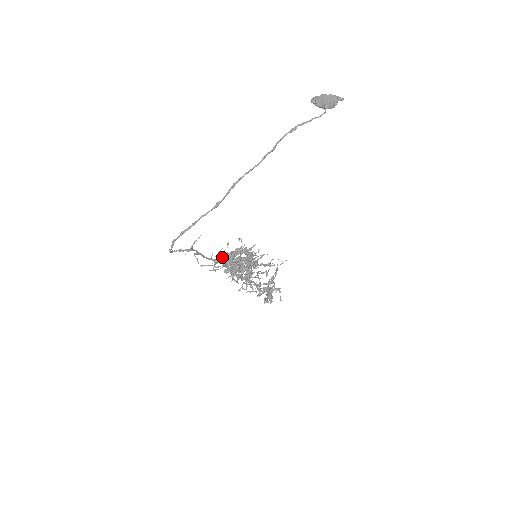
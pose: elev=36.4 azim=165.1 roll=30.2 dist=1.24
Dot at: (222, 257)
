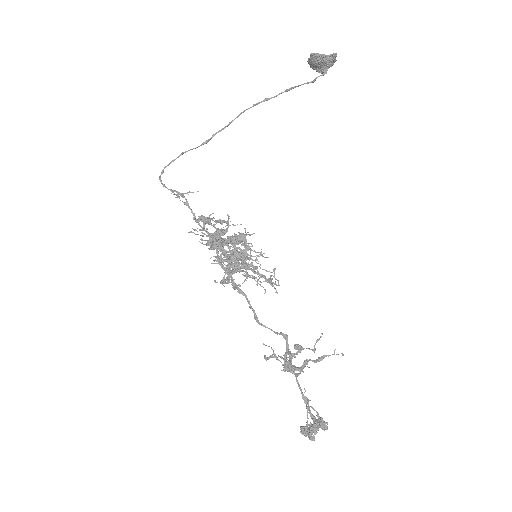
Dot at: (206, 217)
